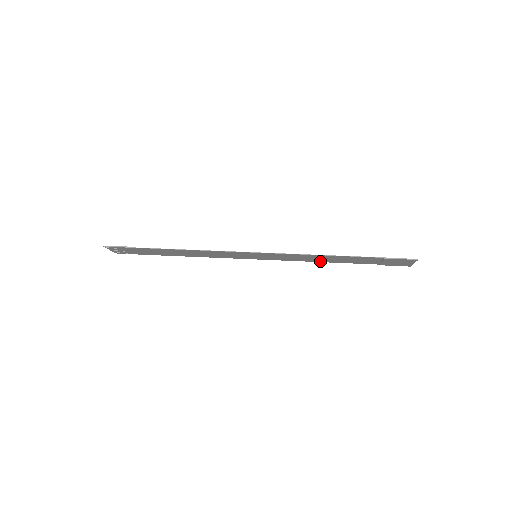
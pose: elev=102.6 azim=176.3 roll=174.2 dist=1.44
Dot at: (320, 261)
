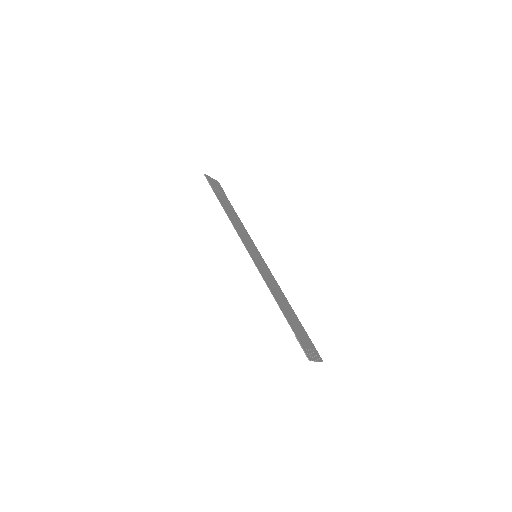
Dot at: (285, 297)
